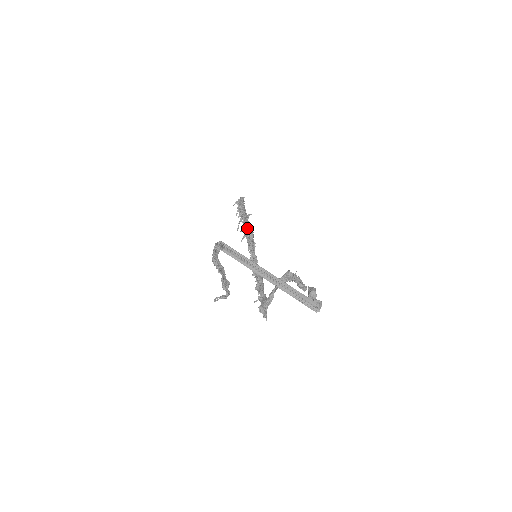
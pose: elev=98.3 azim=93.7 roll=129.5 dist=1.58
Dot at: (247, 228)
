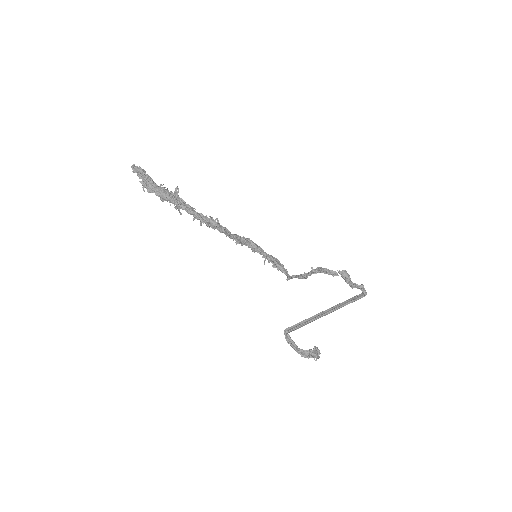
Dot at: (206, 223)
